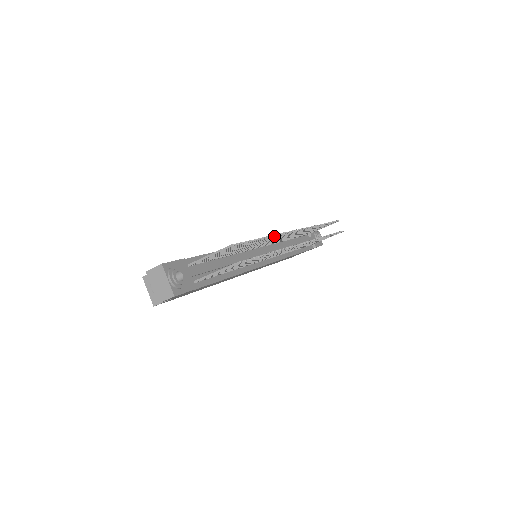
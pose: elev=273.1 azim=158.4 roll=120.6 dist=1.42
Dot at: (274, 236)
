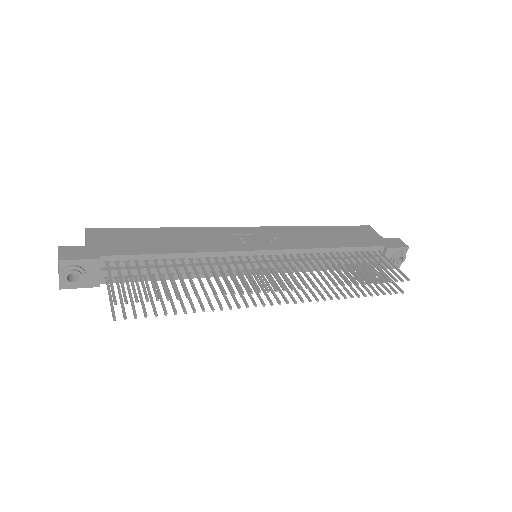
Dot at: (215, 296)
